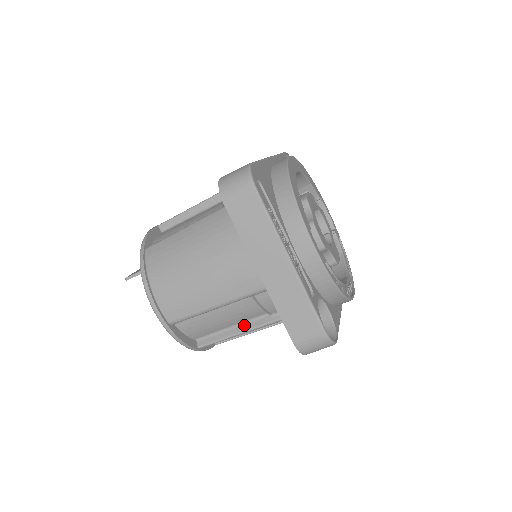
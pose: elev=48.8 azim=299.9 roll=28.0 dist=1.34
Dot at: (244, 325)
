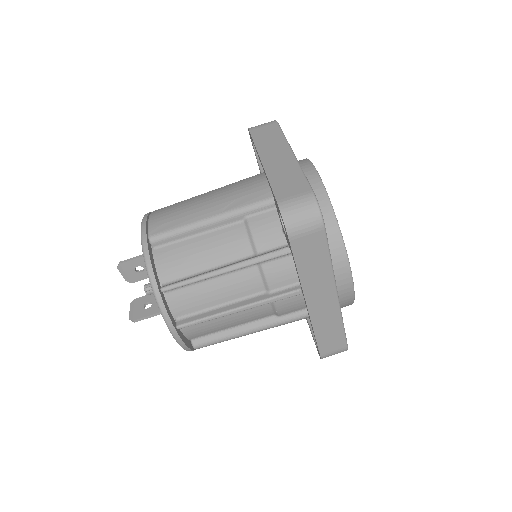
Dot at: (224, 266)
